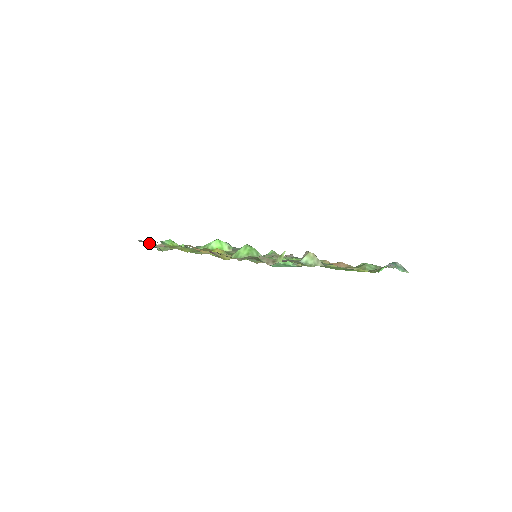
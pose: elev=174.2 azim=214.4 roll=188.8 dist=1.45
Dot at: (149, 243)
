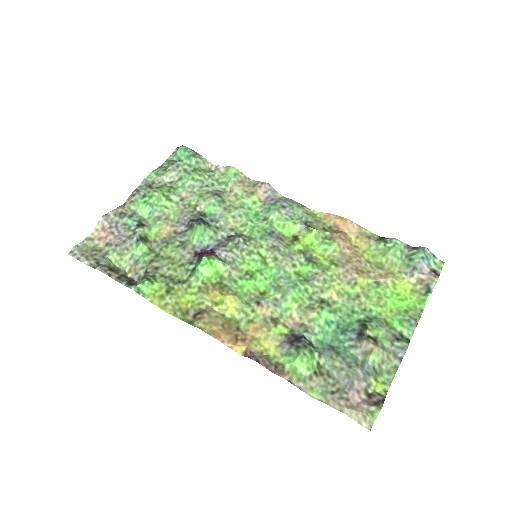
Dot at: (83, 241)
